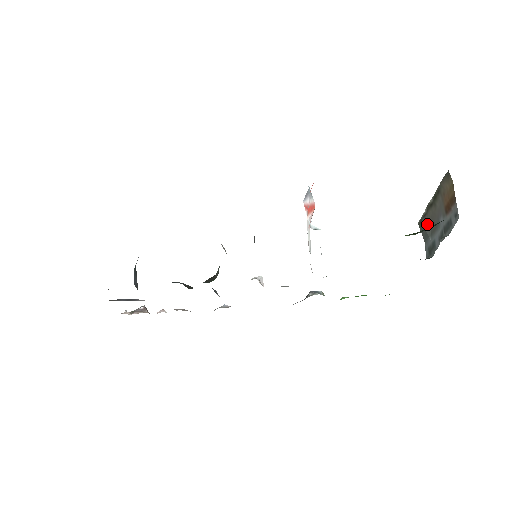
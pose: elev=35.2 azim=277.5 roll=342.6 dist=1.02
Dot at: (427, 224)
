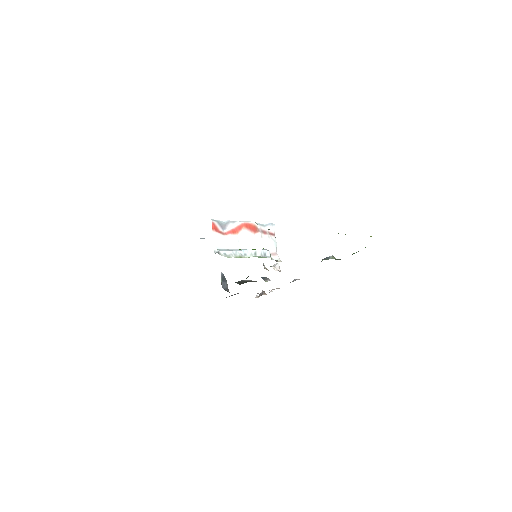
Dot at: occluded
